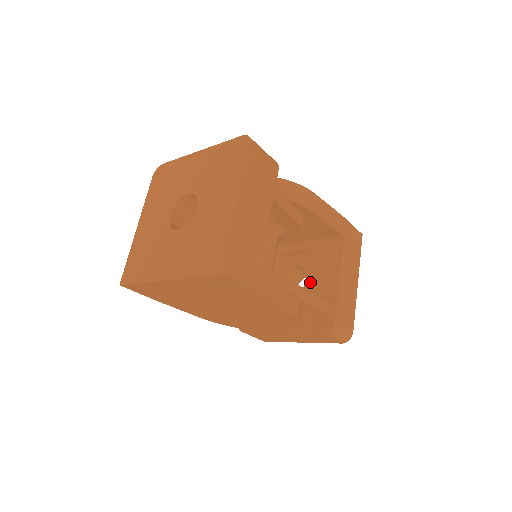
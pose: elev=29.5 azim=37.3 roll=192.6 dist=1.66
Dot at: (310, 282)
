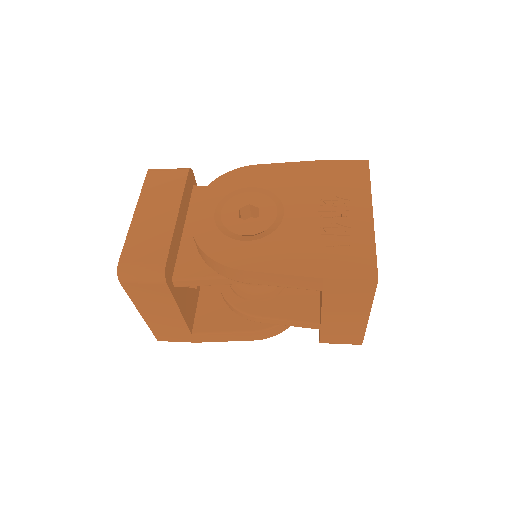
Dot at: occluded
